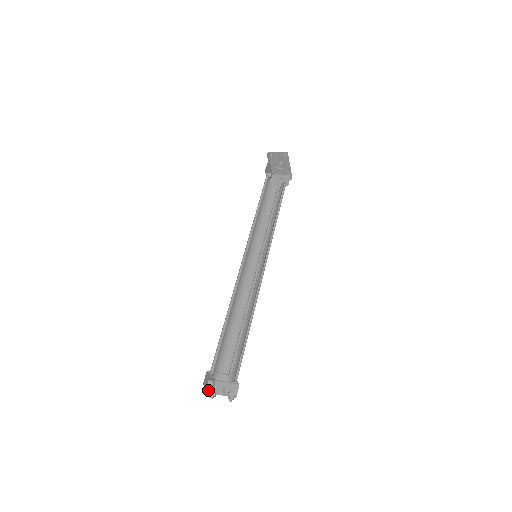
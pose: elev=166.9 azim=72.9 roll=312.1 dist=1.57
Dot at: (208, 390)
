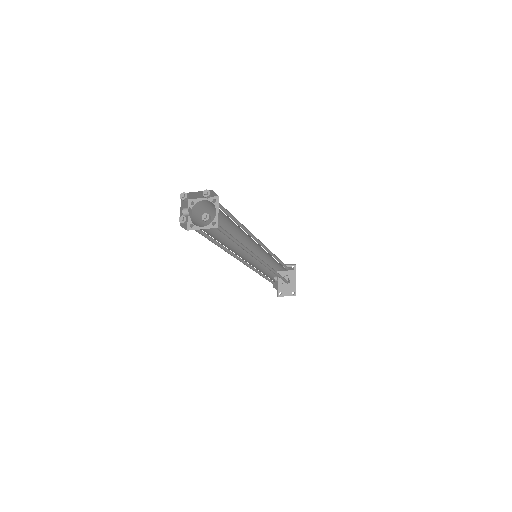
Dot at: (184, 198)
